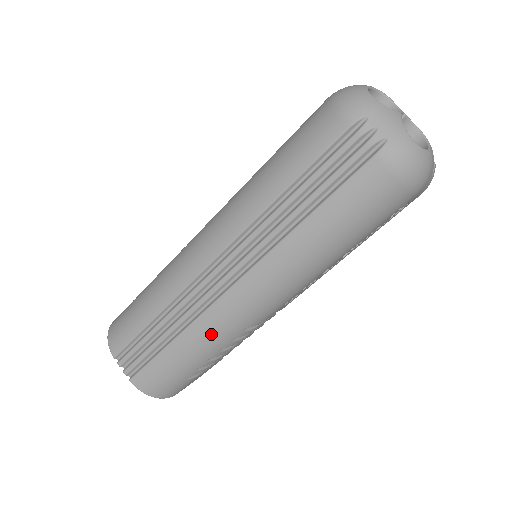
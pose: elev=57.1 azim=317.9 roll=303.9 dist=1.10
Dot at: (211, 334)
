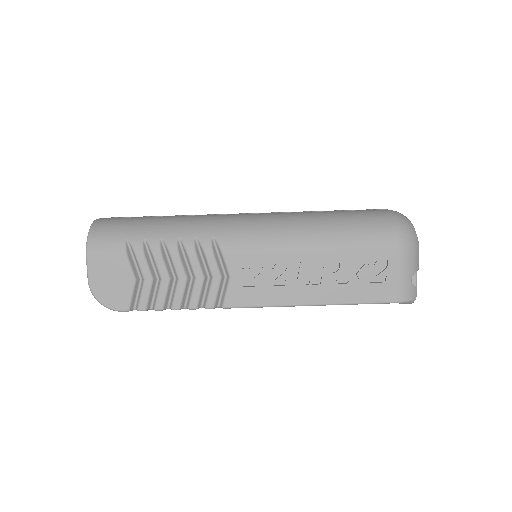
Dot at: (194, 222)
